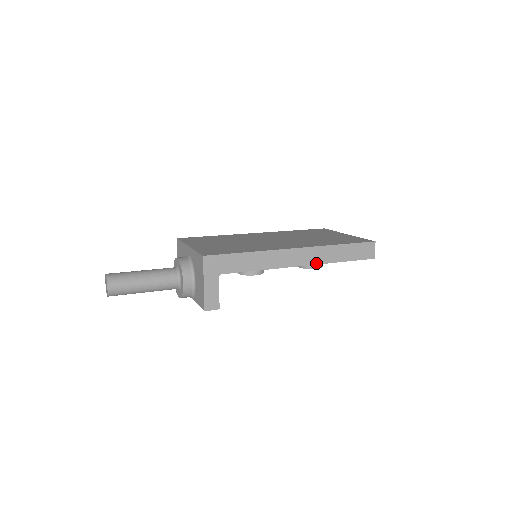
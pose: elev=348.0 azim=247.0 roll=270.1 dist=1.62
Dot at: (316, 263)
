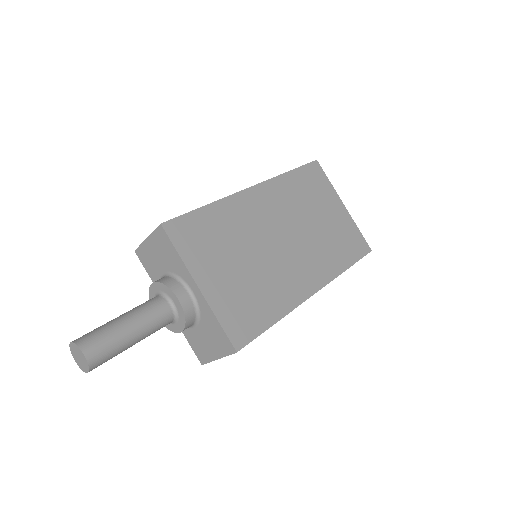
Dot at: occluded
